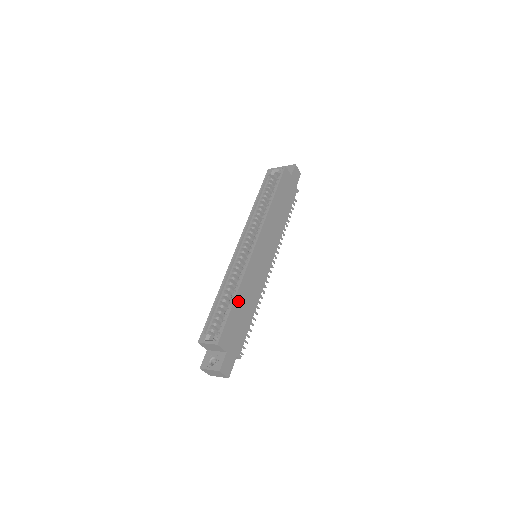
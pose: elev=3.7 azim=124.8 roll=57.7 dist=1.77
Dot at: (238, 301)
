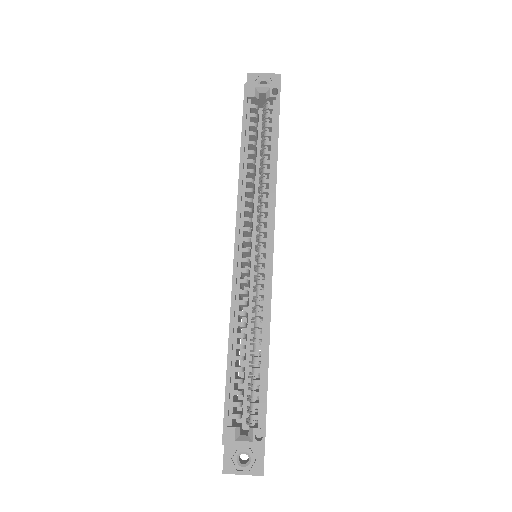
Dot at: occluded
